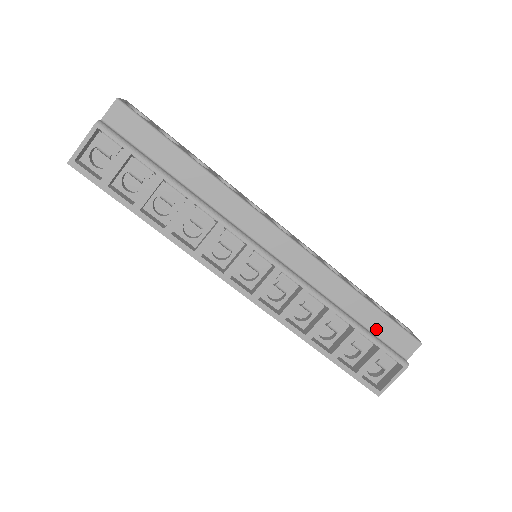
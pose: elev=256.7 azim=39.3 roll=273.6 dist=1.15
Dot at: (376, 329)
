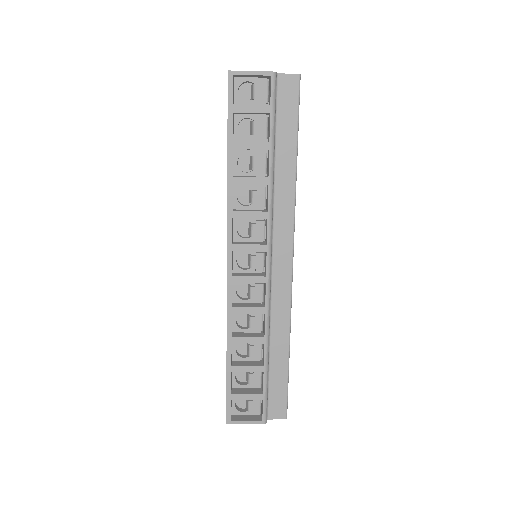
Dot at: (273, 380)
